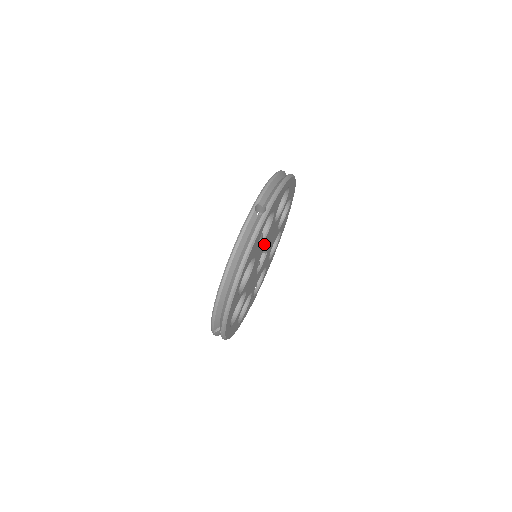
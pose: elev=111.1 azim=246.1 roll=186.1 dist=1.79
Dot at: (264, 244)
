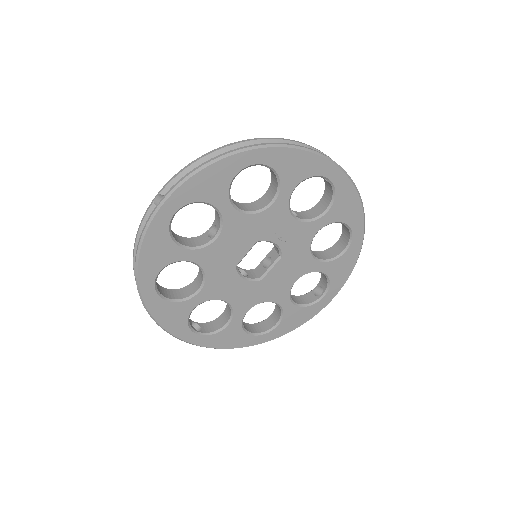
Dot at: (286, 230)
